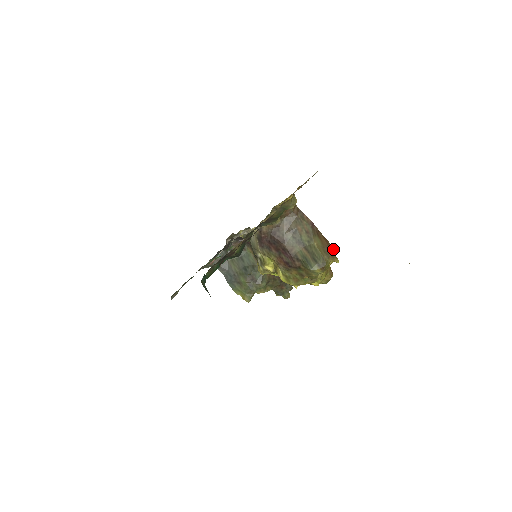
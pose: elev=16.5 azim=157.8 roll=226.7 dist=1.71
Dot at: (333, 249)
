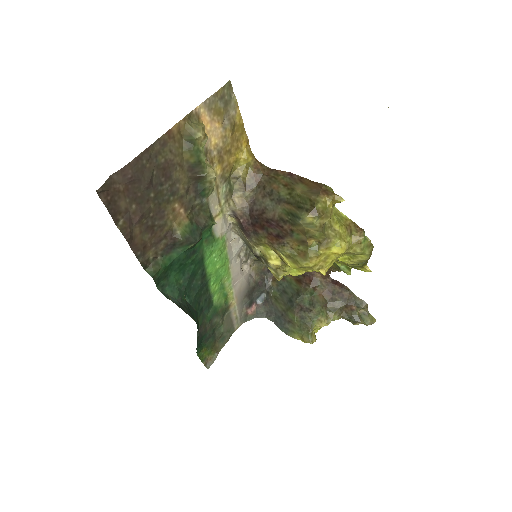
Dot at: (329, 188)
